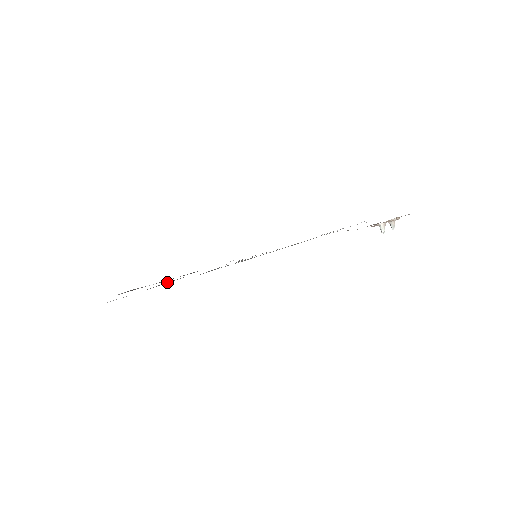
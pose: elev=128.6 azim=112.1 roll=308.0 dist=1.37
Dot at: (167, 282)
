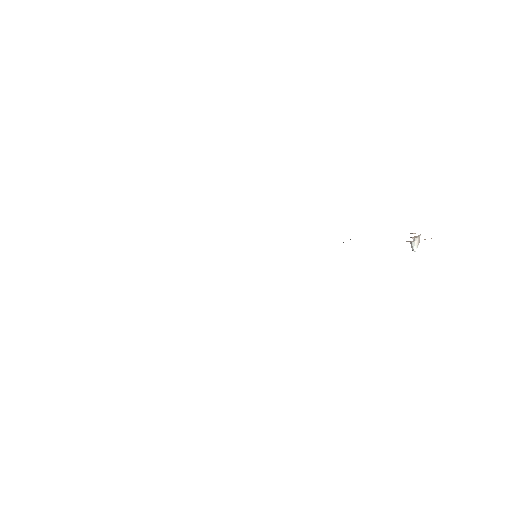
Dot at: occluded
